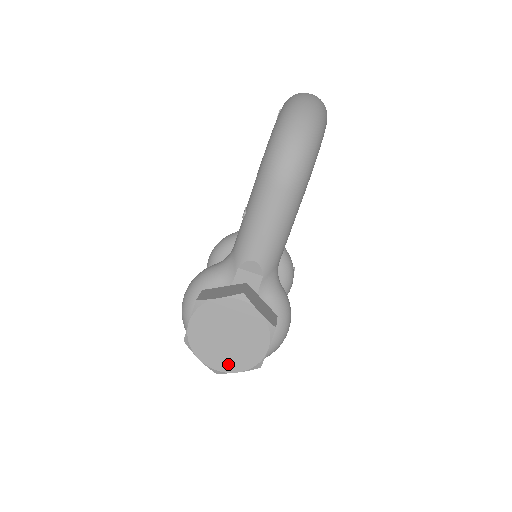
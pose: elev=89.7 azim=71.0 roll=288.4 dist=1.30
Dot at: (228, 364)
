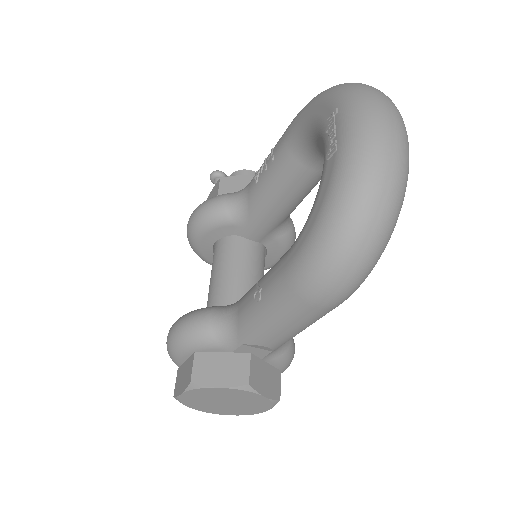
Dot at: (222, 412)
